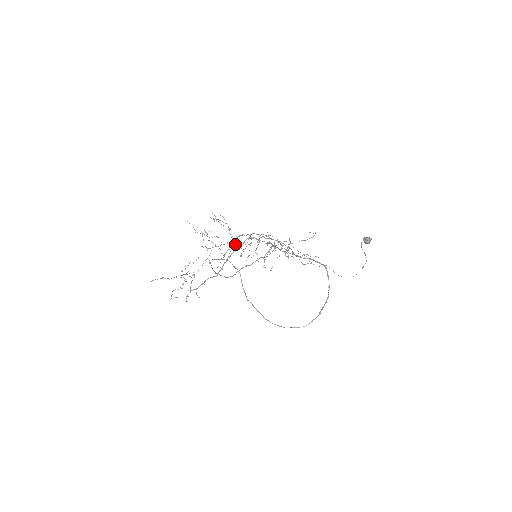
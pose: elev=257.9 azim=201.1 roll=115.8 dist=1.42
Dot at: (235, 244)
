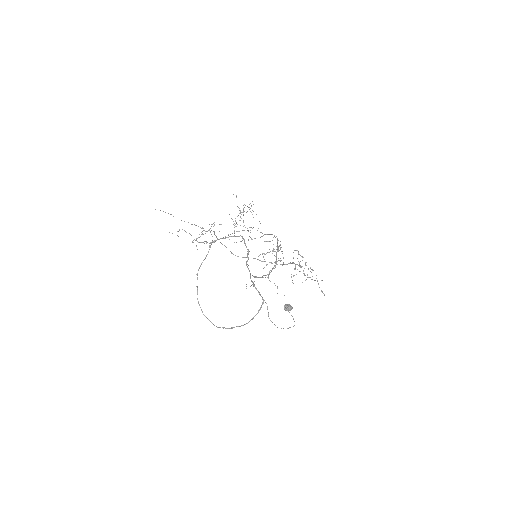
Dot at: occluded
